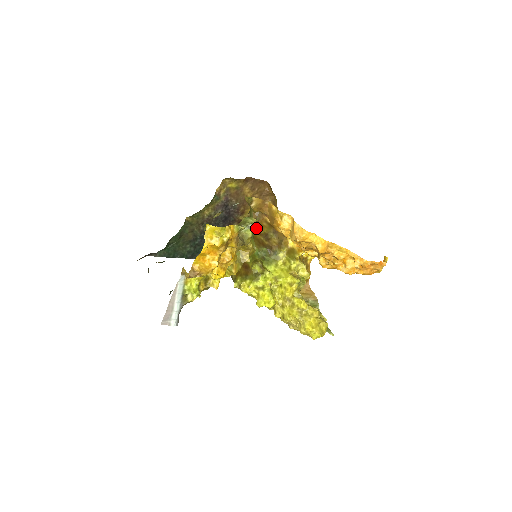
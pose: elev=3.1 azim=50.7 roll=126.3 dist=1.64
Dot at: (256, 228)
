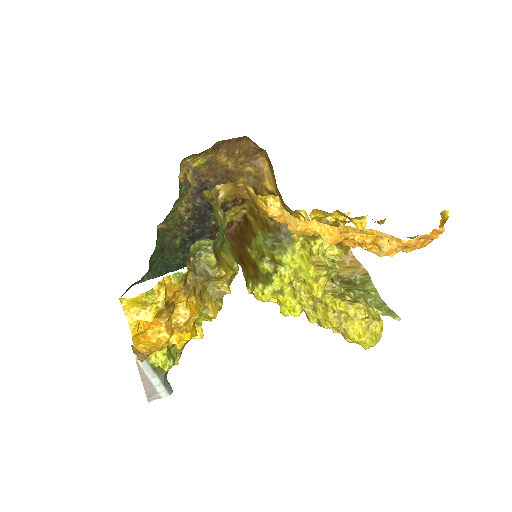
Dot at: occluded
